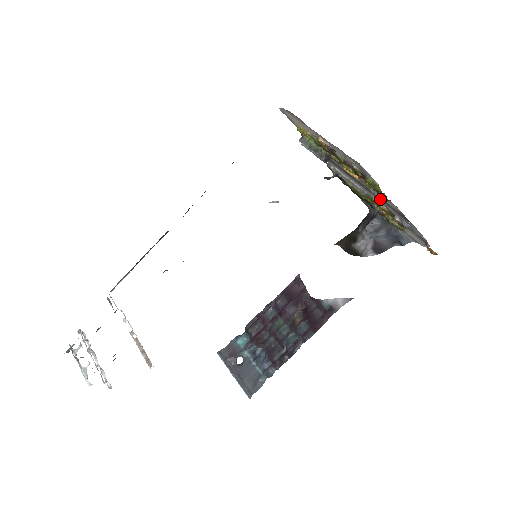
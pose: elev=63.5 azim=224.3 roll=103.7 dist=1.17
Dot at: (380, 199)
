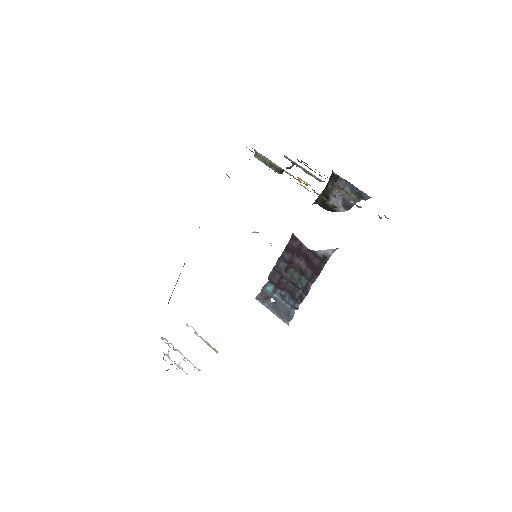
Dot at: (332, 207)
